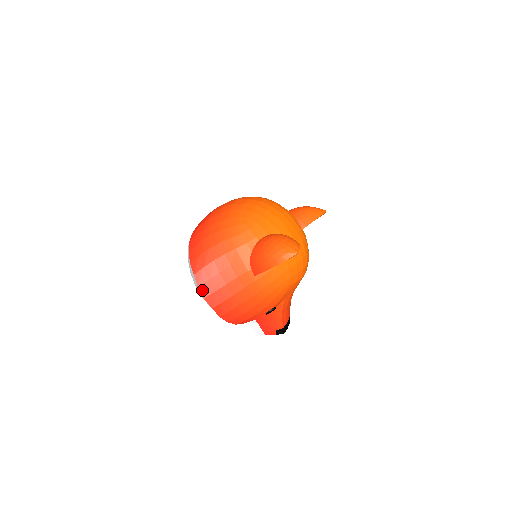
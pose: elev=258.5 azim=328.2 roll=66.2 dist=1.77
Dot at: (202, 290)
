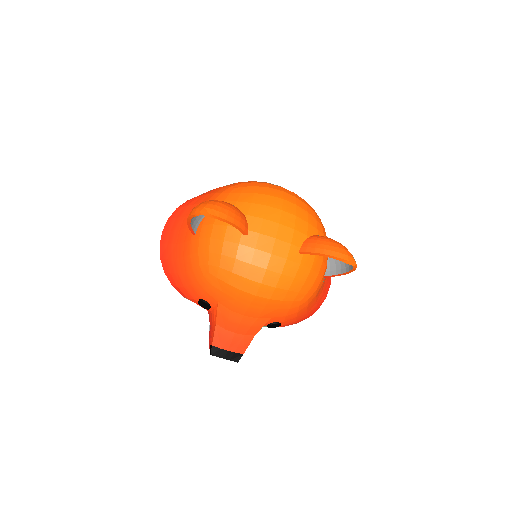
Dot at: (168, 223)
